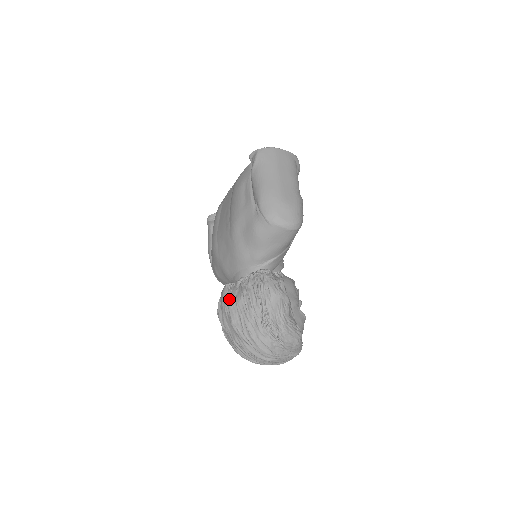
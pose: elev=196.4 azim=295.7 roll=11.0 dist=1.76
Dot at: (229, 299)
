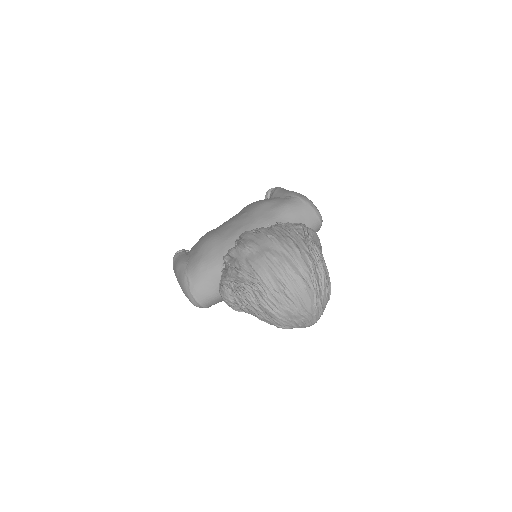
Dot at: (261, 227)
